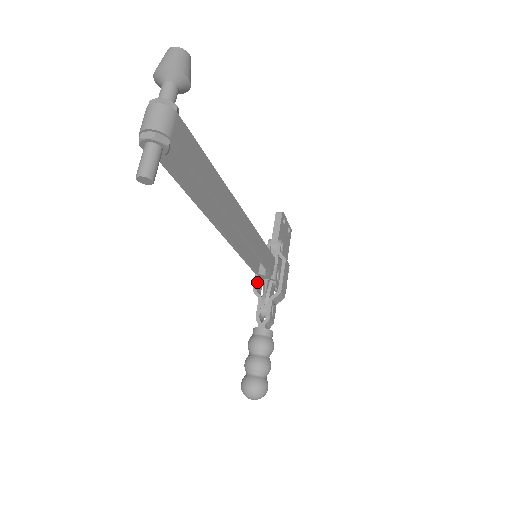
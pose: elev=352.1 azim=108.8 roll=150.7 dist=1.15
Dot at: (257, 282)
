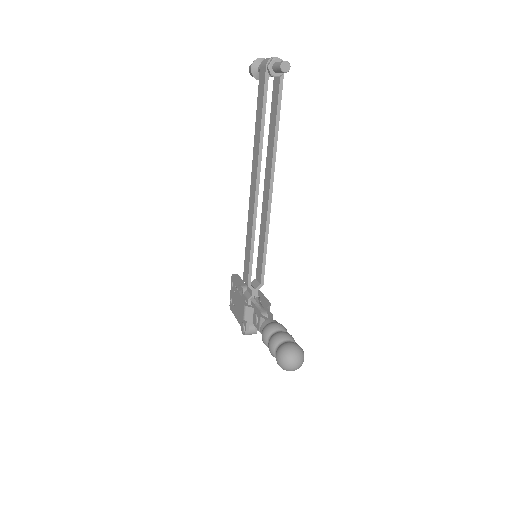
Dot at: (245, 302)
